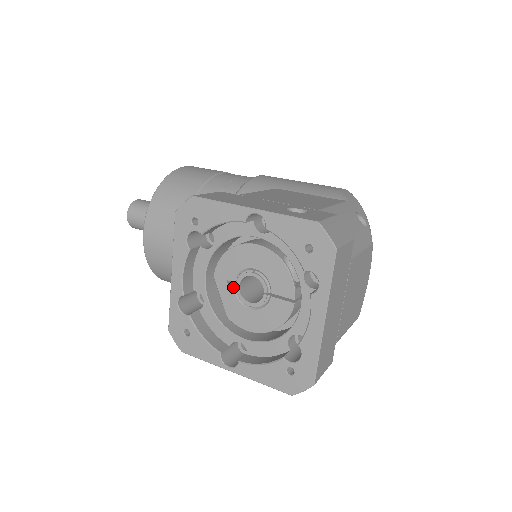
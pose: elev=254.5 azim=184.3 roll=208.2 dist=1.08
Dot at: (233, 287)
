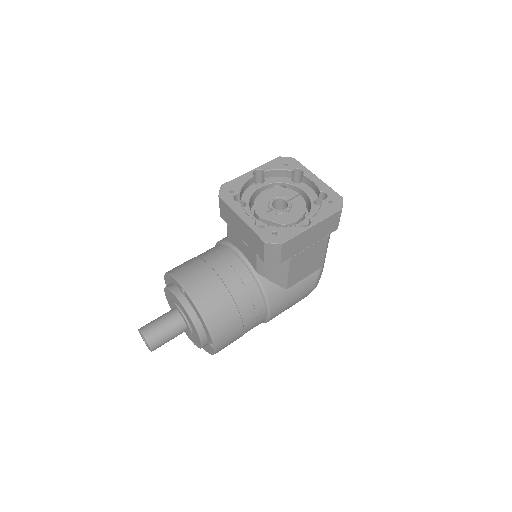
Dot at: (271, 212)
